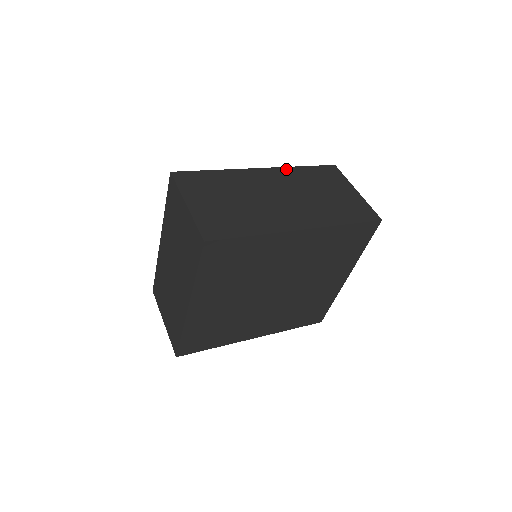
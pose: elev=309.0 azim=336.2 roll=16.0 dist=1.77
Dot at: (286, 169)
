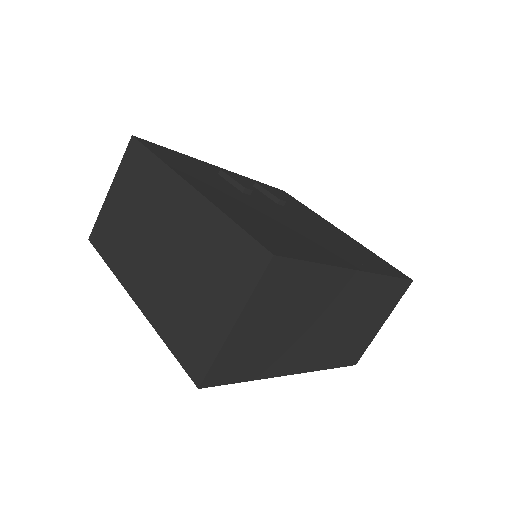
Dot at: (376, 279)
